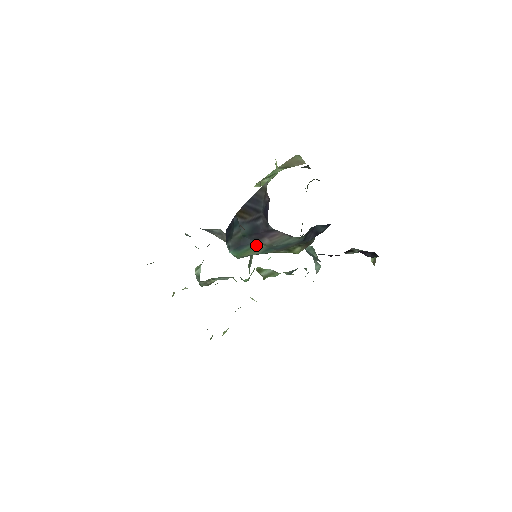
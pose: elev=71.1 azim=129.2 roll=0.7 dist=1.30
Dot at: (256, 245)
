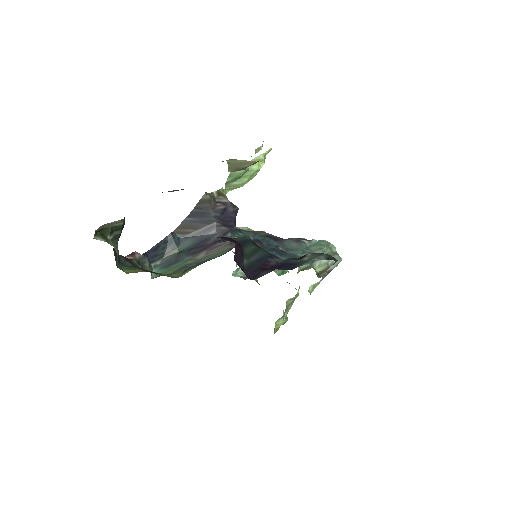
Dot at: (185, 261)
